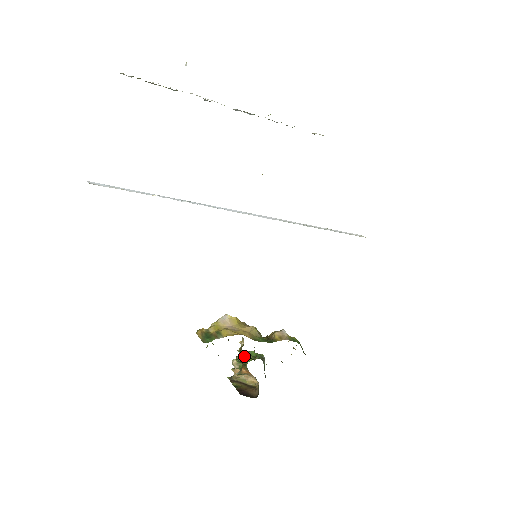
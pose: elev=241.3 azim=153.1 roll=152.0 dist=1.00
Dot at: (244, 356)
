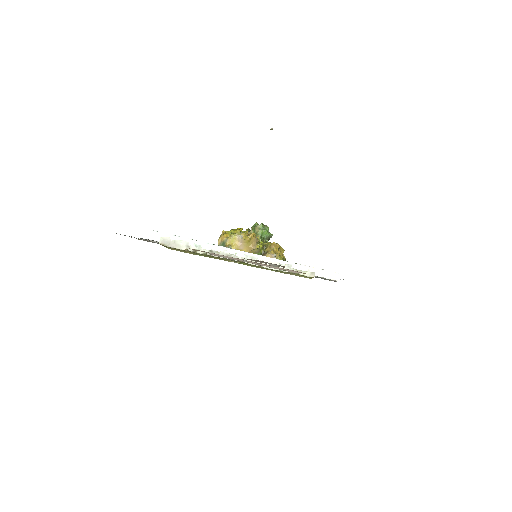
Dot at: (257, 233)
